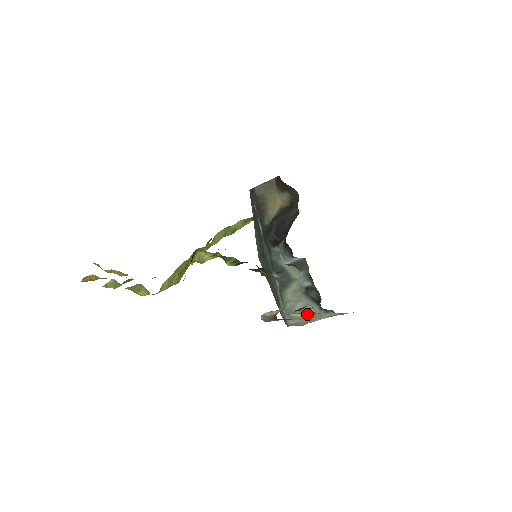
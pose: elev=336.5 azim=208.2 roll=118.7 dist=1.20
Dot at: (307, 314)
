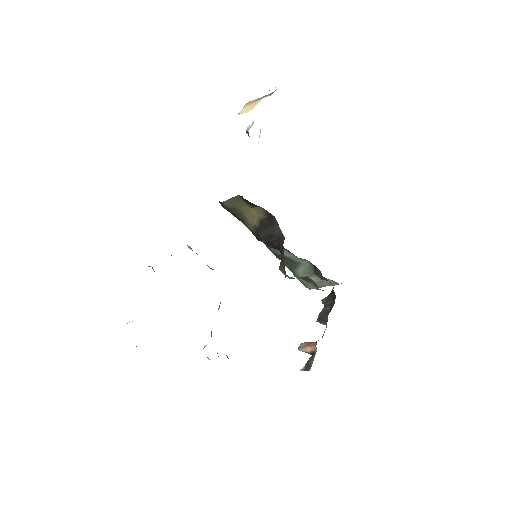
Dot at: (328, 308)
